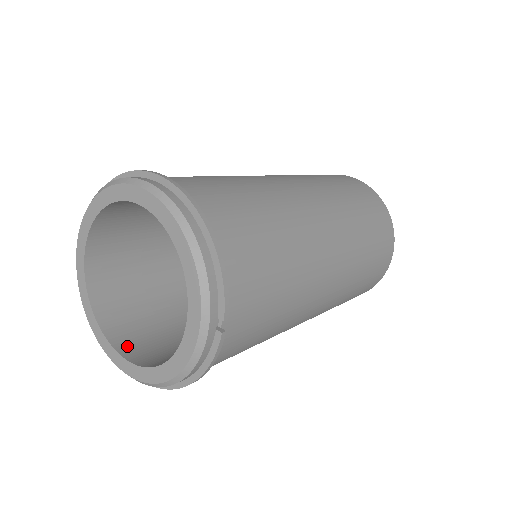
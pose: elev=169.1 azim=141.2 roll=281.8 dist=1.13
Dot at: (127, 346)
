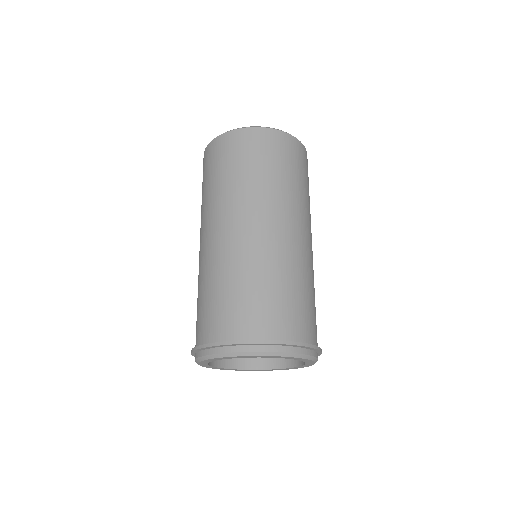
Dot at: (218, 360)
